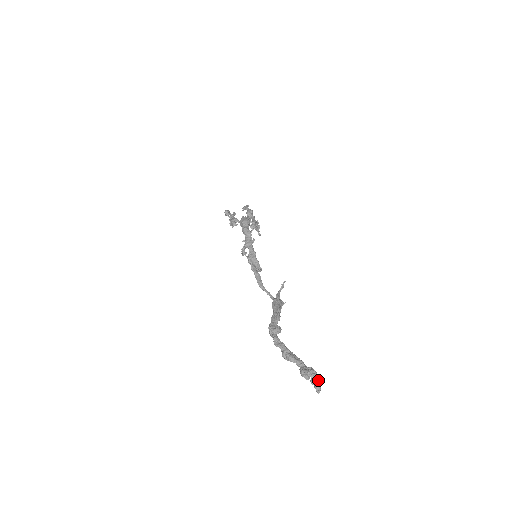
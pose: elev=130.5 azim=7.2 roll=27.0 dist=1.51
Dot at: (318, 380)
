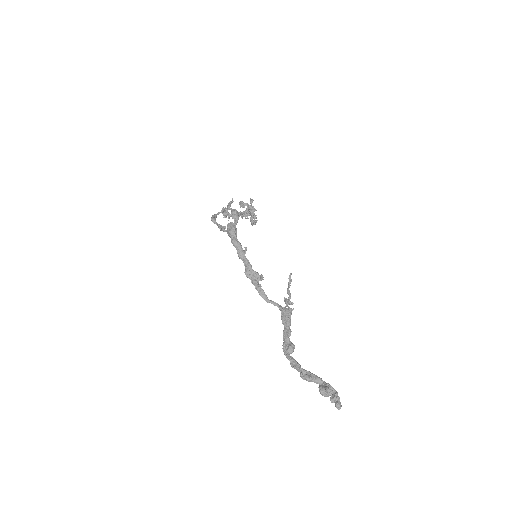
Dot at: (336, 397)
